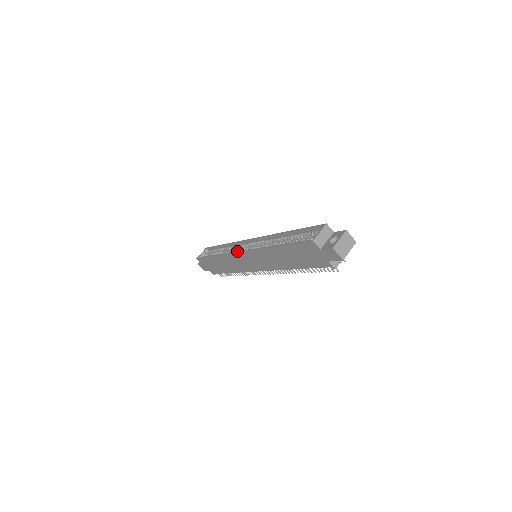
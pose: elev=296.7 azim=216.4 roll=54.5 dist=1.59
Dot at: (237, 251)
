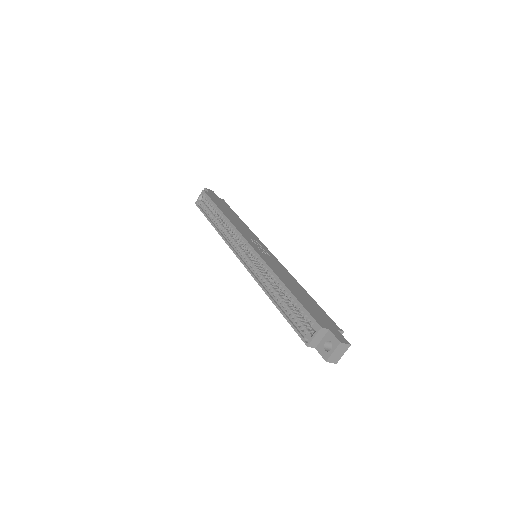
Dot at: (236, 254)
